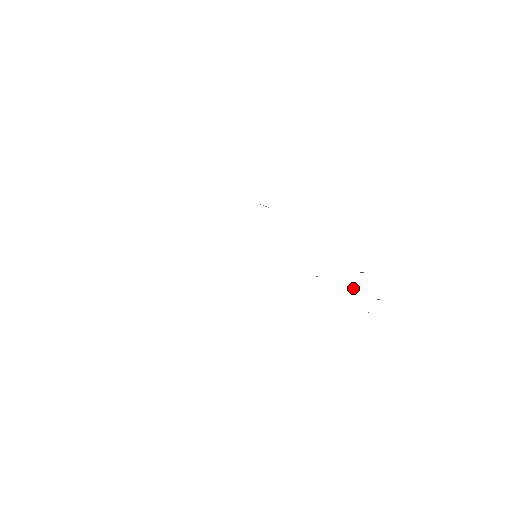
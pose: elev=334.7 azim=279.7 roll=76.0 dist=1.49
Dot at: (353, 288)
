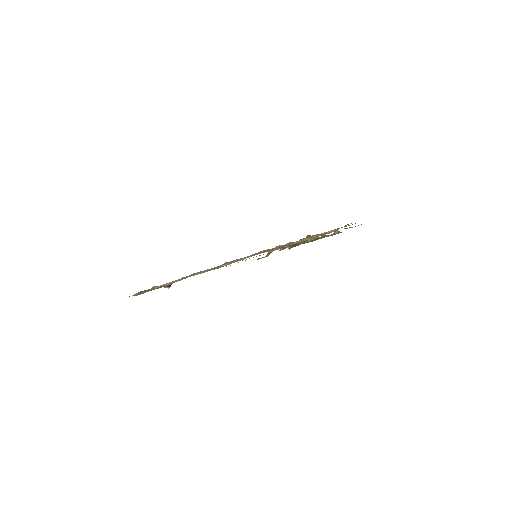
Dot at: occluded
